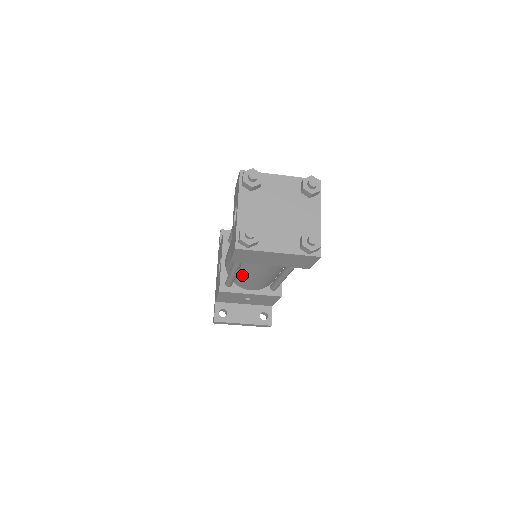
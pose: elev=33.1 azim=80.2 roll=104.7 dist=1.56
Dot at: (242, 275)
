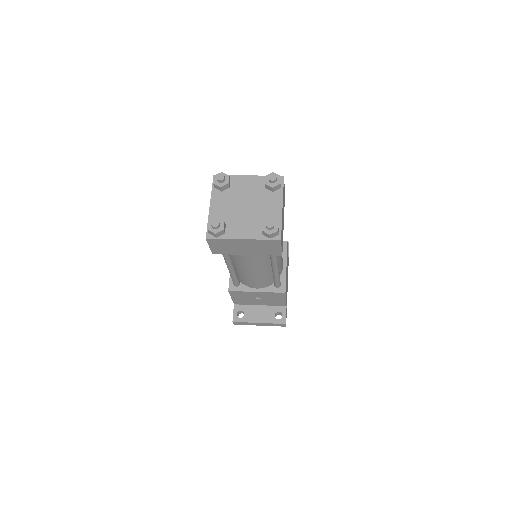
Dot at: (240, 272)
